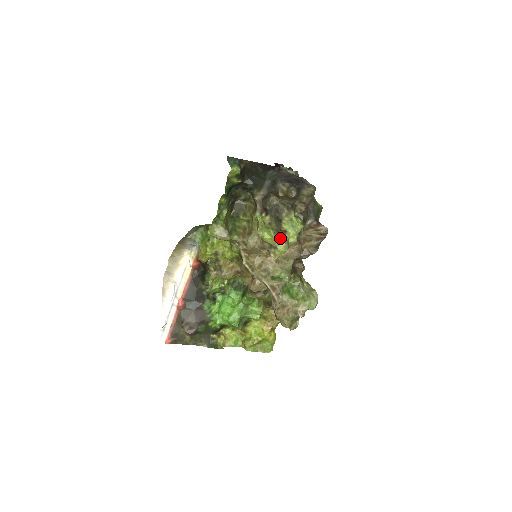
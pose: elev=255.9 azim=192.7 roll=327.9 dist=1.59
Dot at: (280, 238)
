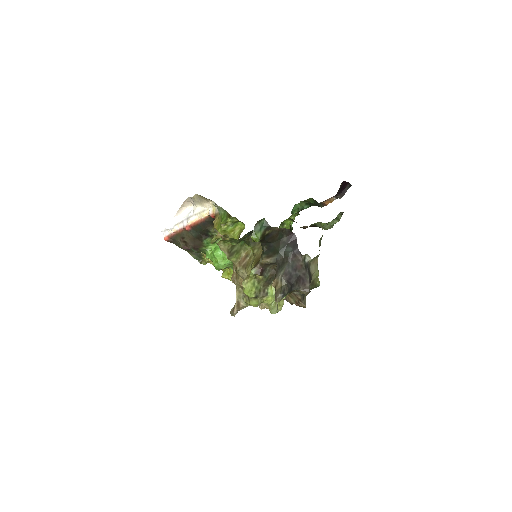
Dot at: (257, 298)
